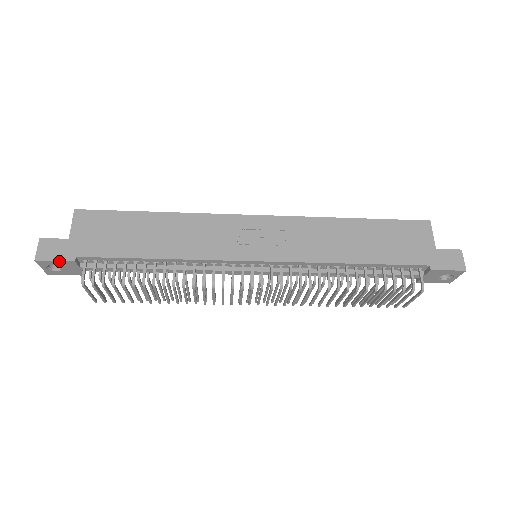
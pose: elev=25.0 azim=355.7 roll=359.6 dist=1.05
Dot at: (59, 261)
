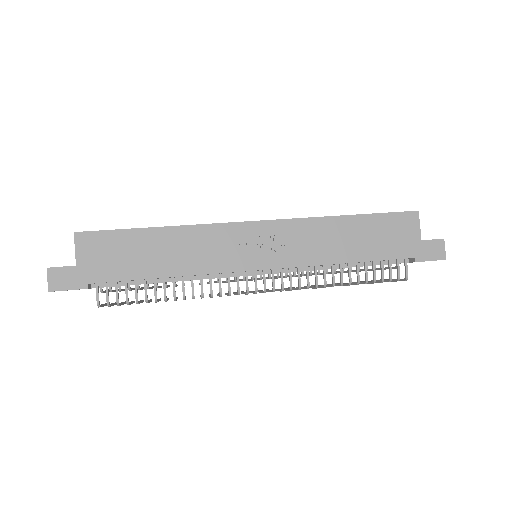
Dot at: occluded
